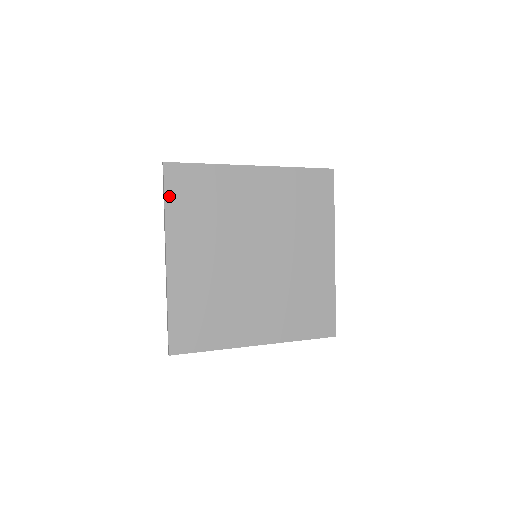
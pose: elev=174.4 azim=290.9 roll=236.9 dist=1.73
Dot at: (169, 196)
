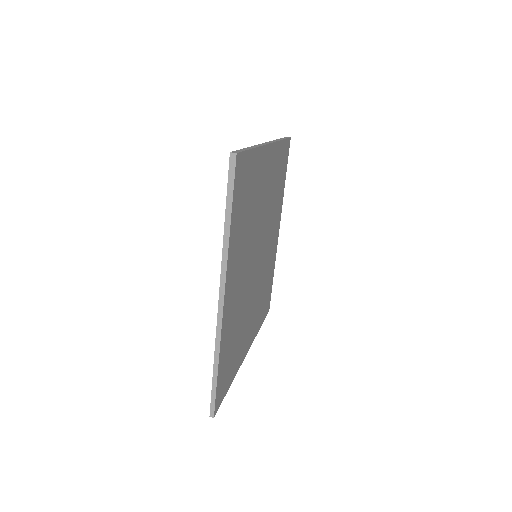
Dot at: (234, 206)
